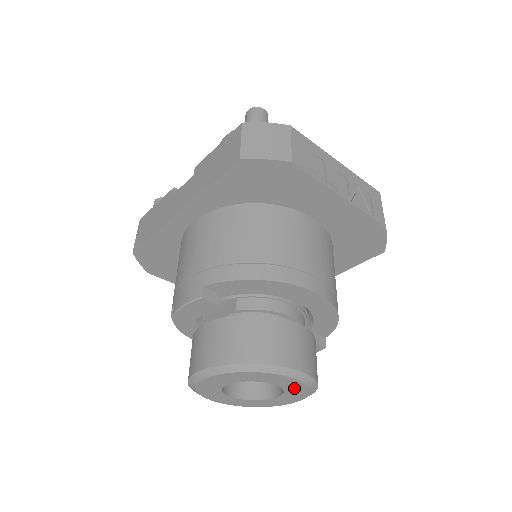
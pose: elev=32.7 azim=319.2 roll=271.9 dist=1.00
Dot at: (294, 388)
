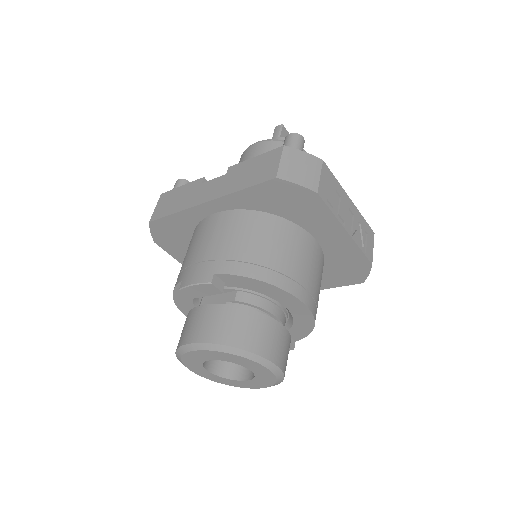
Dot at: (264, 377)
